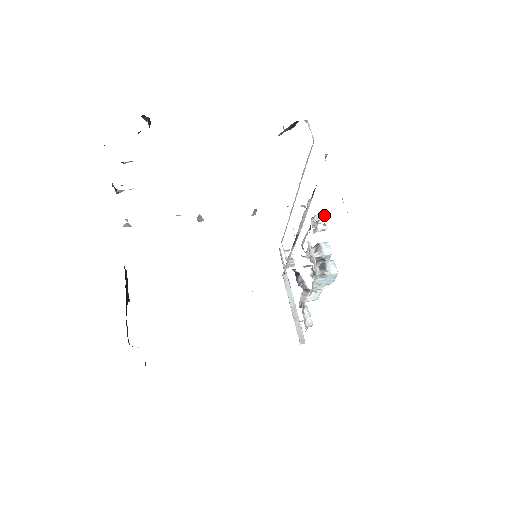
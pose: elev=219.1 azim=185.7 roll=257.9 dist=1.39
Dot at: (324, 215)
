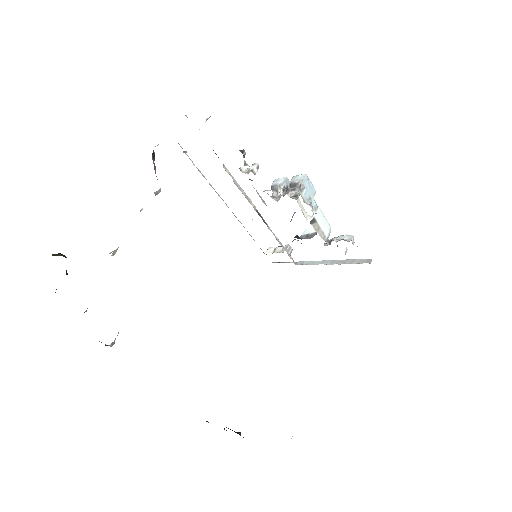
Dot at: (241, 151)
